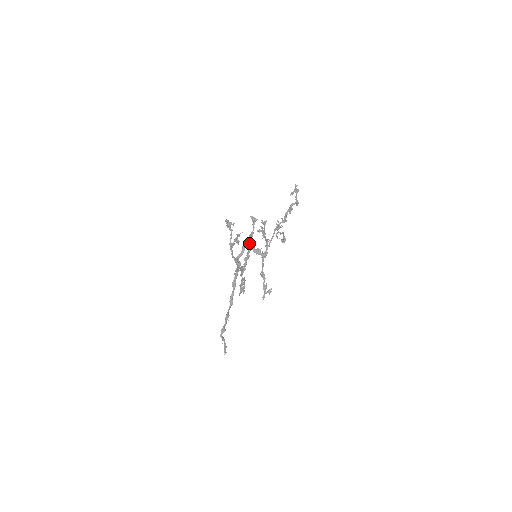
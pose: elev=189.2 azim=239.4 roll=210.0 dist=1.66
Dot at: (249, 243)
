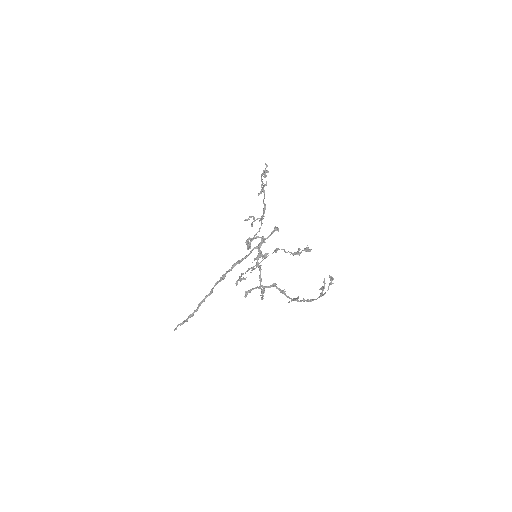
Dot at: (259, 248)
